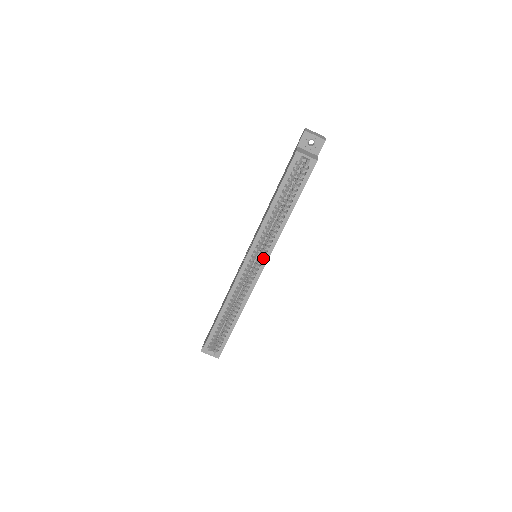
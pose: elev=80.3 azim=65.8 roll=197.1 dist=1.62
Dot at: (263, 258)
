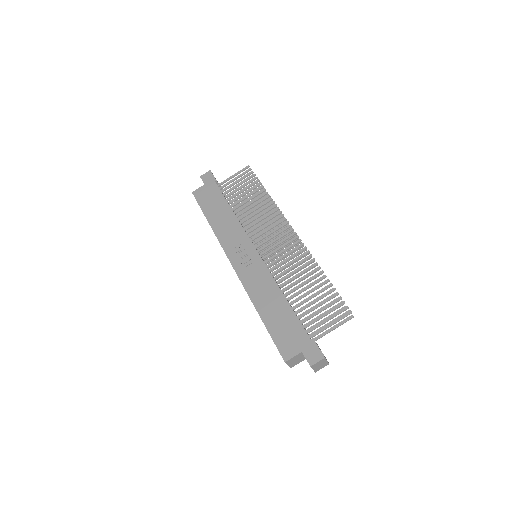
Dot at: occluded
